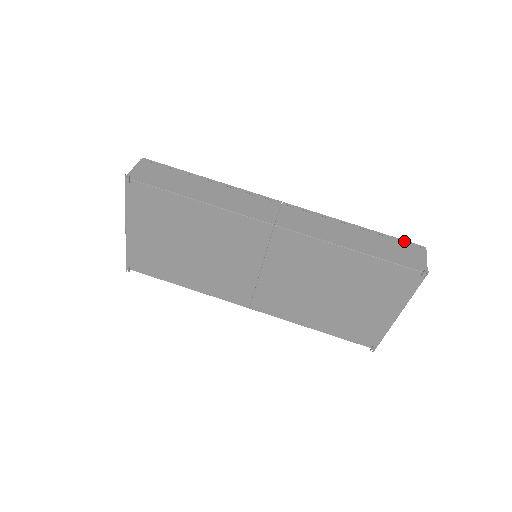
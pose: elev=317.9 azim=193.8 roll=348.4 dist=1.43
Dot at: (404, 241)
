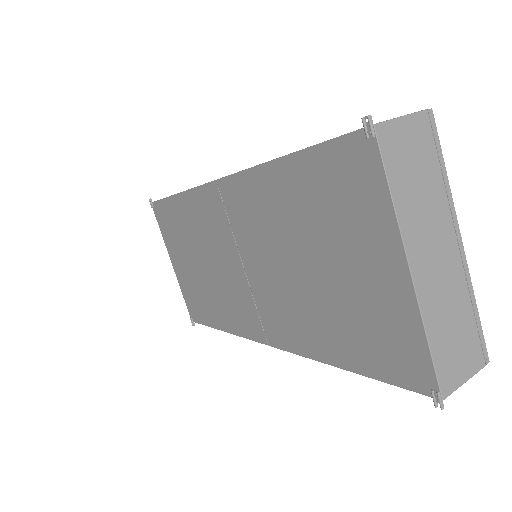
Dot at: occluded
